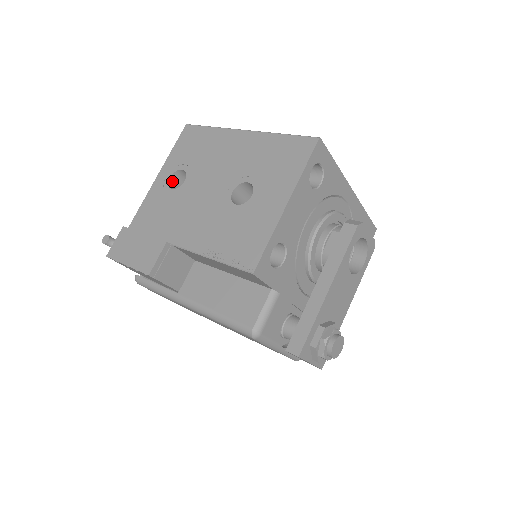
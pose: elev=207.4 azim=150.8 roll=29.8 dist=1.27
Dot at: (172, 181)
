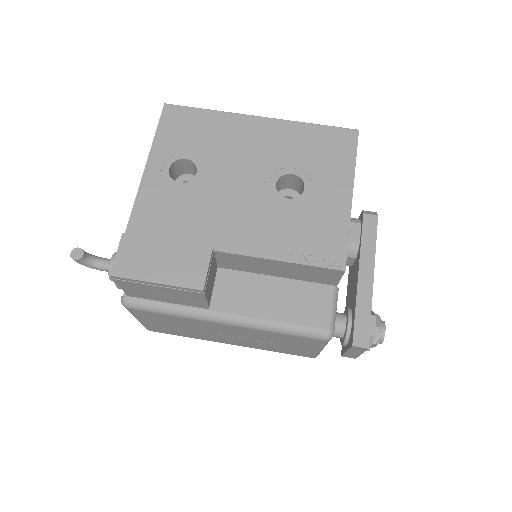
Dot at: (169, 173)
